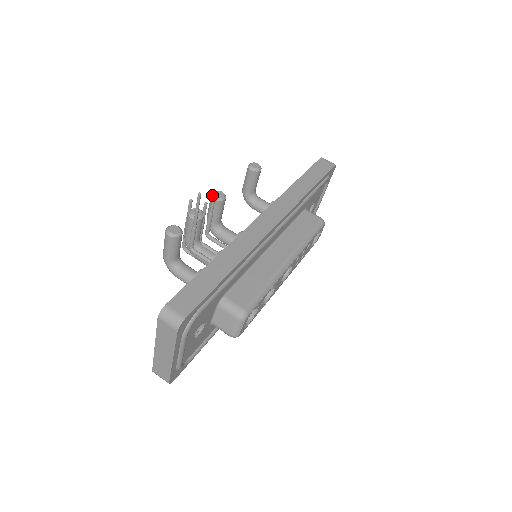
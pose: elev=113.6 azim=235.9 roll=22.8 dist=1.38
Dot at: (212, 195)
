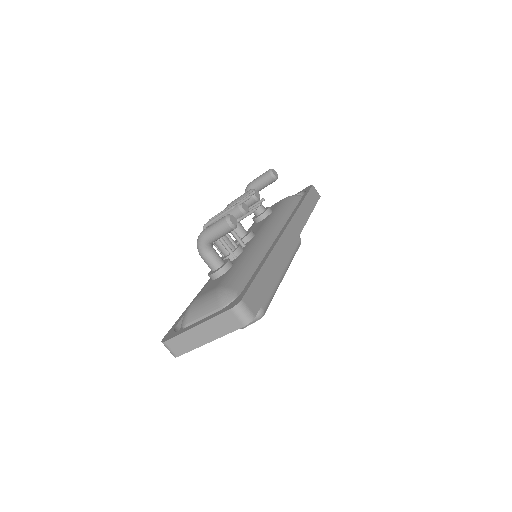
Dot at: occluded
